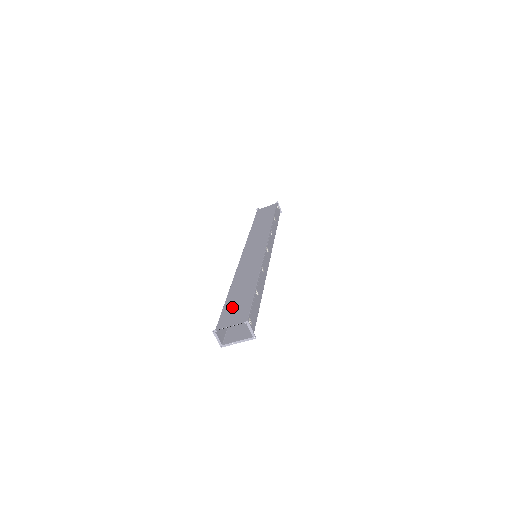
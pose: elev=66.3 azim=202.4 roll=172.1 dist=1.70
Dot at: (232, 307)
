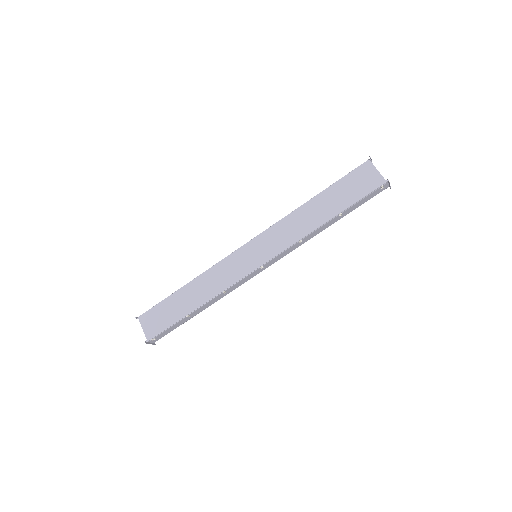
Dot at: (163, 310)
